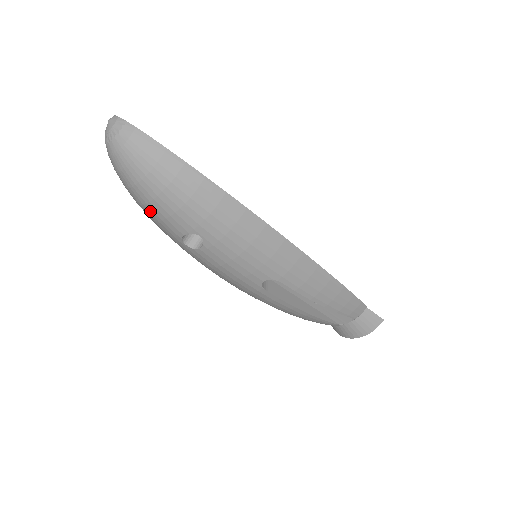
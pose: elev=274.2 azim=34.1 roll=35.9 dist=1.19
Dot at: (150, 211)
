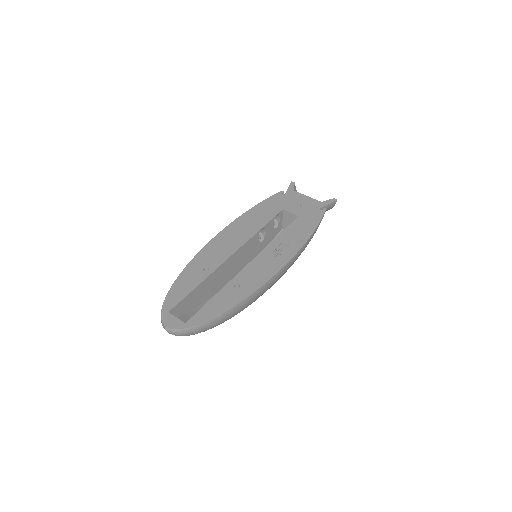
Dot at: occluded
